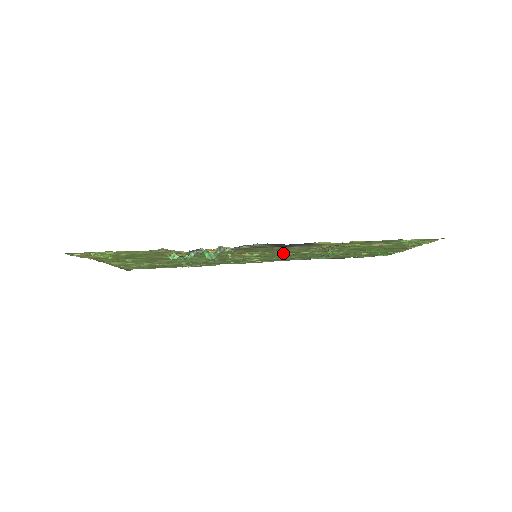
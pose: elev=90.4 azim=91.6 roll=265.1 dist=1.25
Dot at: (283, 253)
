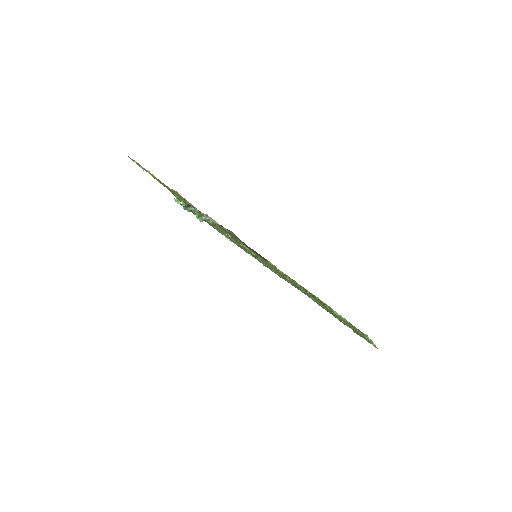
Dot at: occluded
